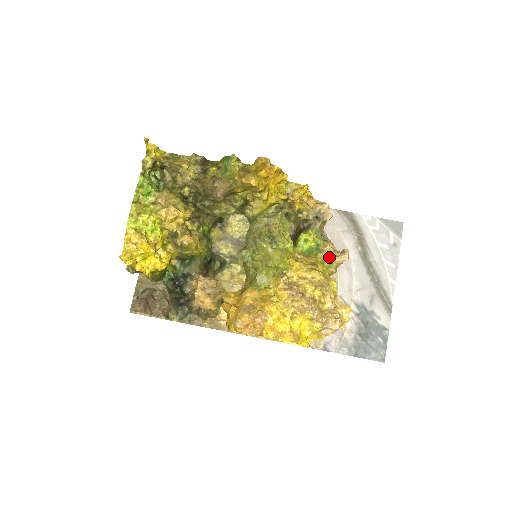
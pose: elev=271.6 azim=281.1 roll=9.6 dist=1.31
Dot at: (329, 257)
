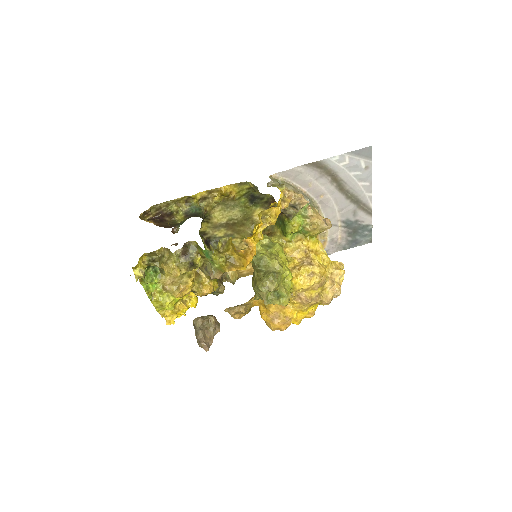
Dot at: (315, 233)
